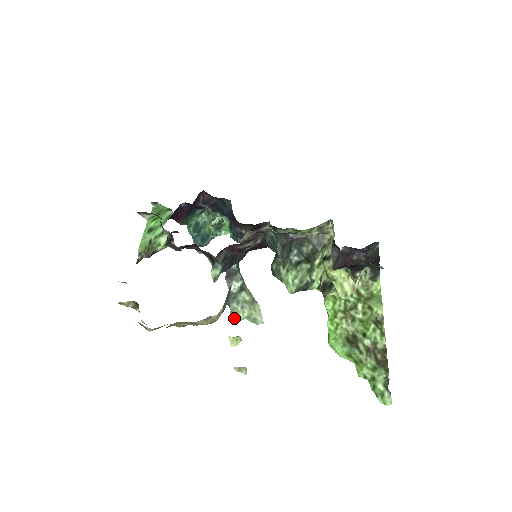
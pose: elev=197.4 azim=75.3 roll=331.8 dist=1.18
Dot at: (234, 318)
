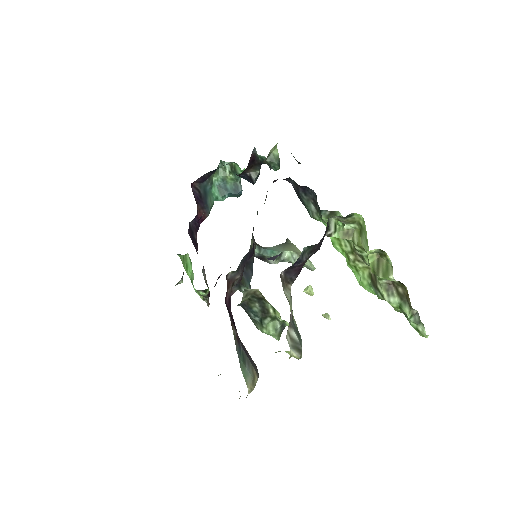
Dot at: occluded
